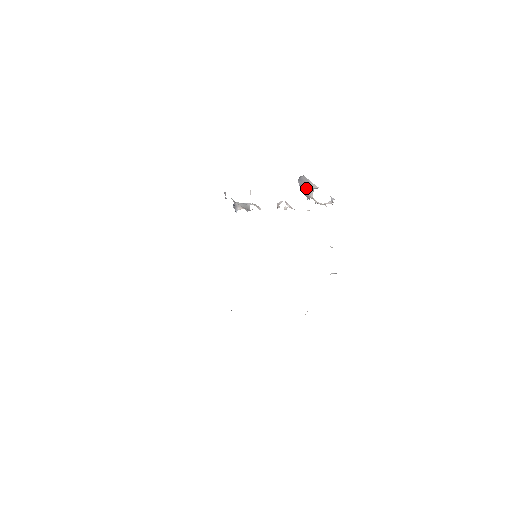
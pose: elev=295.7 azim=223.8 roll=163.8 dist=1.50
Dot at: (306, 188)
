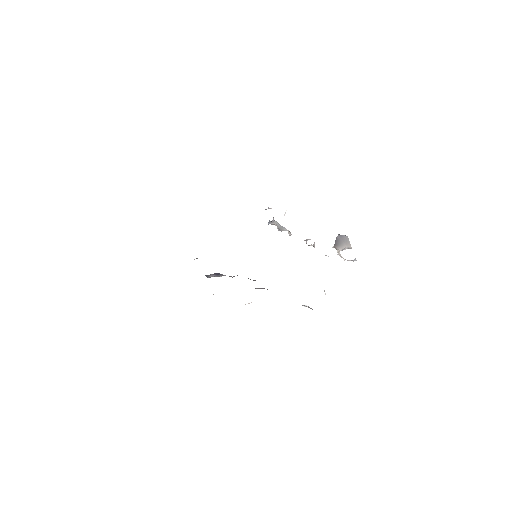
Dot at: (340, 243)
